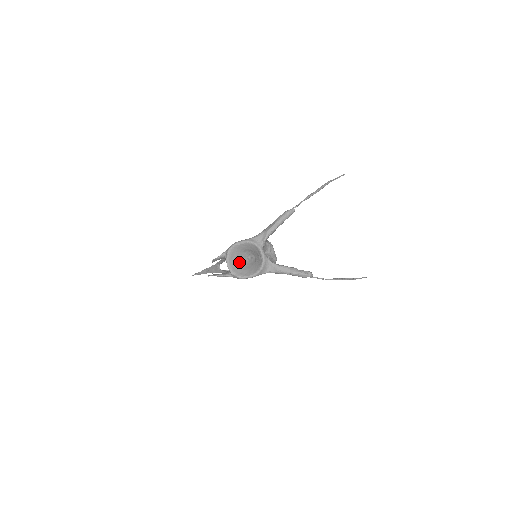
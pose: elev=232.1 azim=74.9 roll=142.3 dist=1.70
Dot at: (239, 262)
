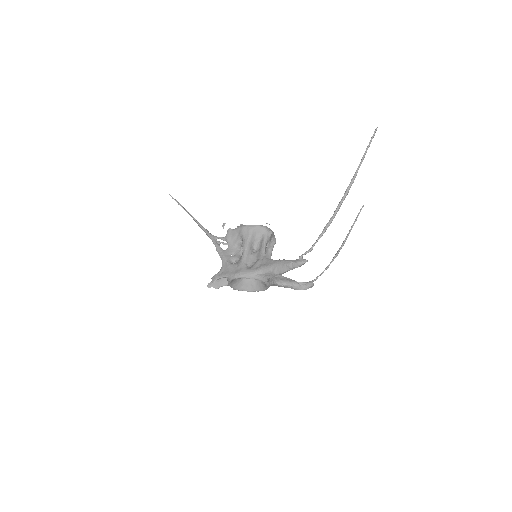
Dot at: occluded
